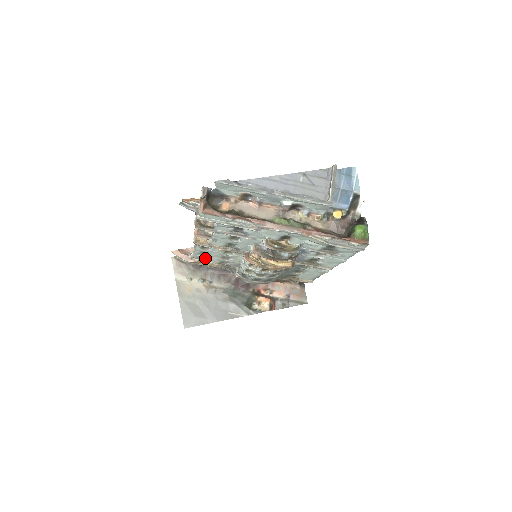
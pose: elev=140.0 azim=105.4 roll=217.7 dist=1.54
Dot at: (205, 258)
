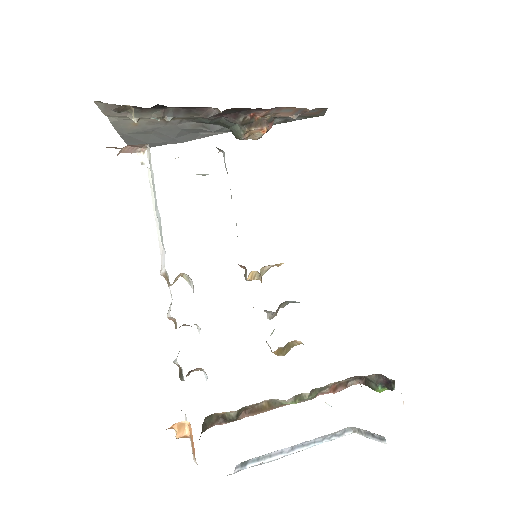
Dot at: occluded
